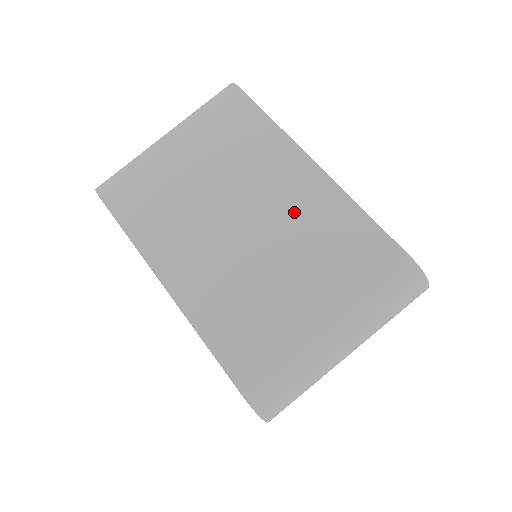
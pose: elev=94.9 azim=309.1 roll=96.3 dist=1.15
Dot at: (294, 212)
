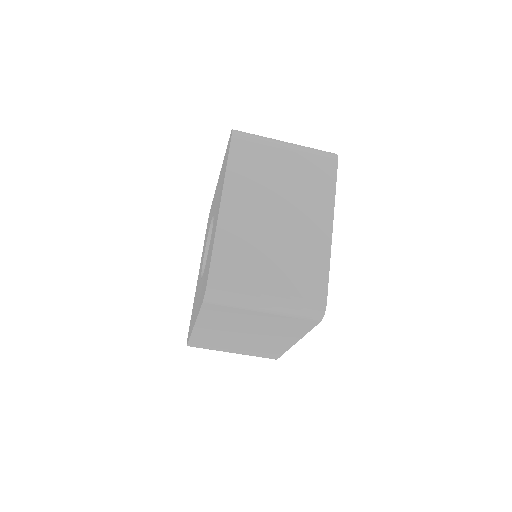
Dot at: (267, 343)
